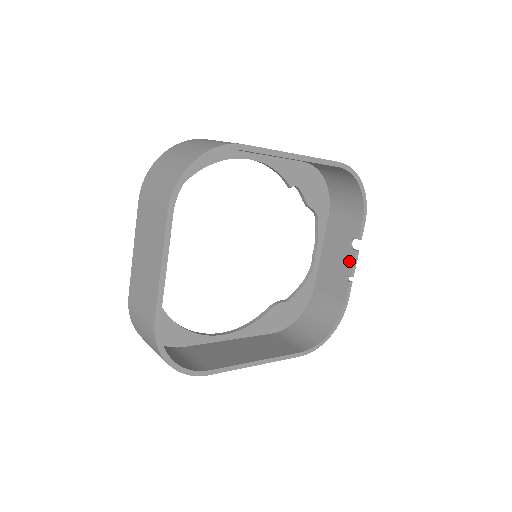
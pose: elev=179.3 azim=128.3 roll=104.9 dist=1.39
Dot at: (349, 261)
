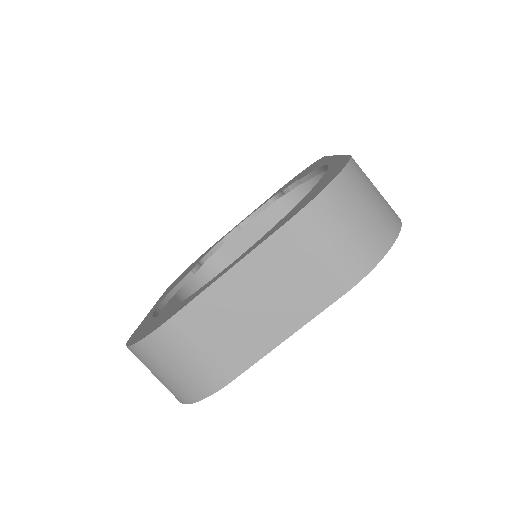
Dot at: occluded
